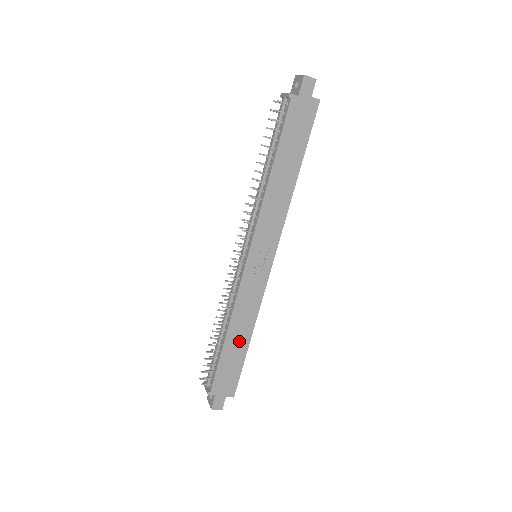
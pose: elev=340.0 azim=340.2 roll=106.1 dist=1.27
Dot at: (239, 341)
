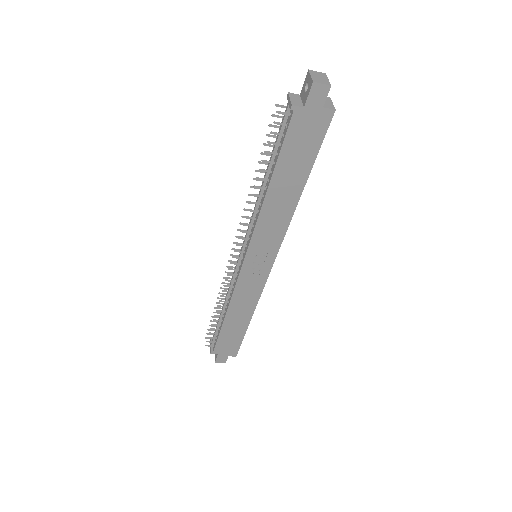
Dot at: (238, 321)
